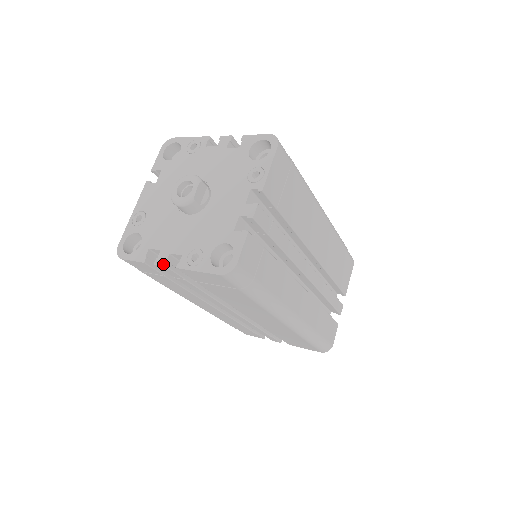
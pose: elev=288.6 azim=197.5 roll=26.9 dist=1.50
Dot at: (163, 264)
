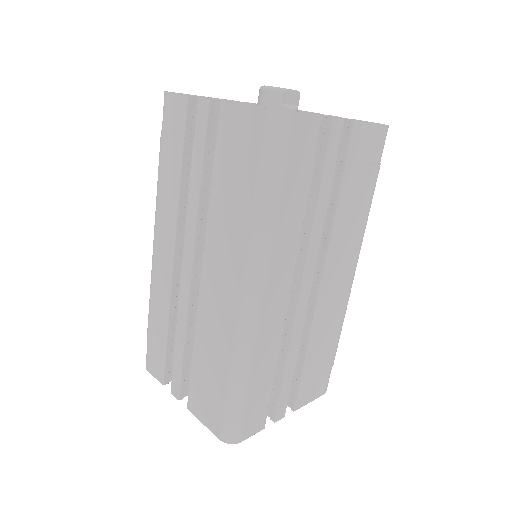
Dot at: occluded
